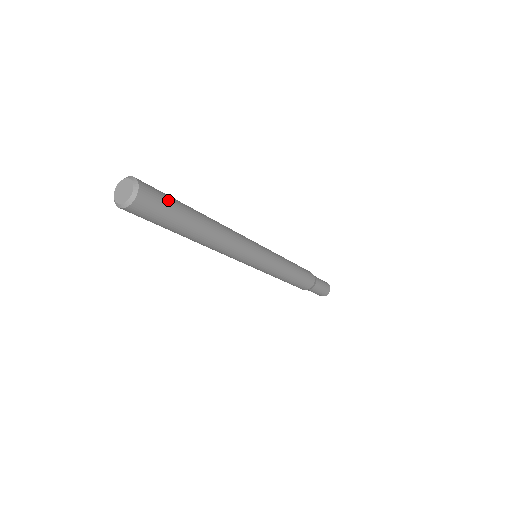
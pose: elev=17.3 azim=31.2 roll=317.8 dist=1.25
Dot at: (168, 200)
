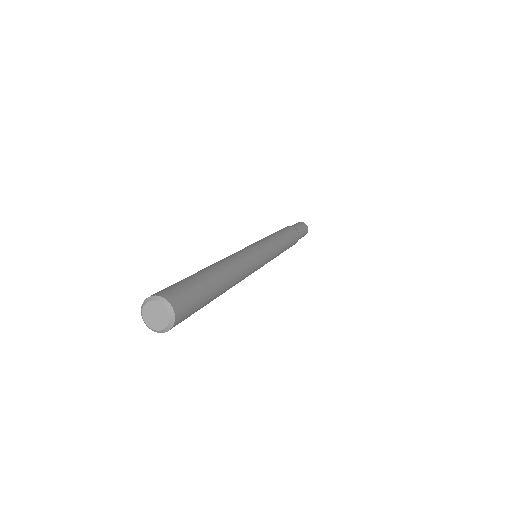
Dot at: (196, 310)
